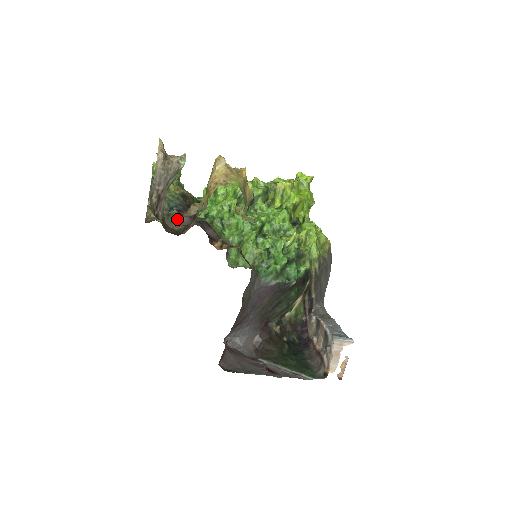
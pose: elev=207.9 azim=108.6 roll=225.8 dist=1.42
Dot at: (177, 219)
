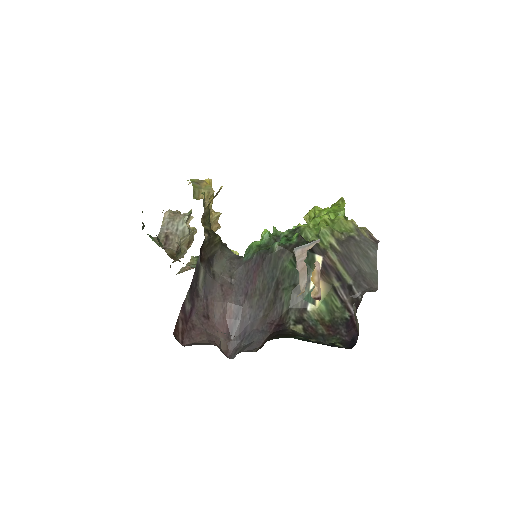
Dot at: occluded
